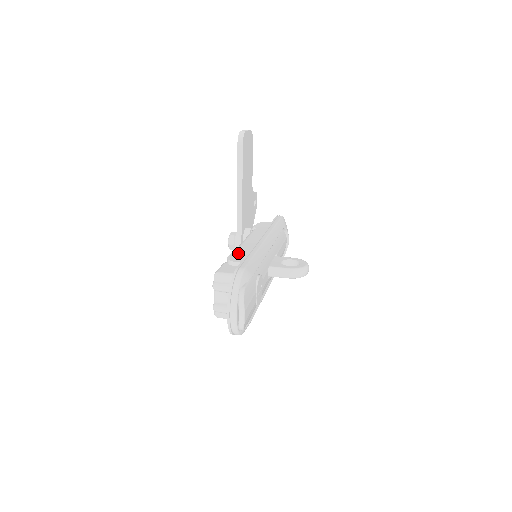
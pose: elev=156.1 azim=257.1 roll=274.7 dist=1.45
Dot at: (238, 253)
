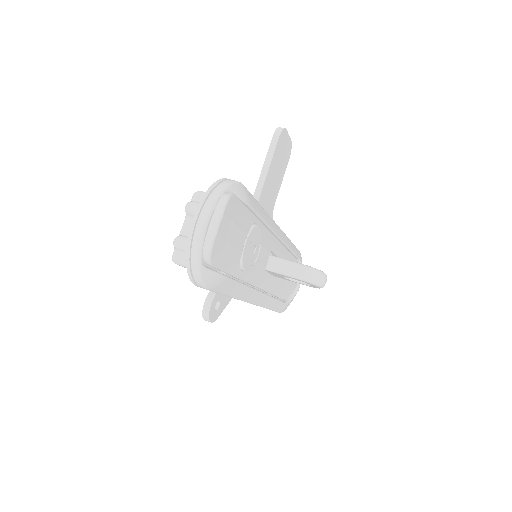
Dot at: occluded
